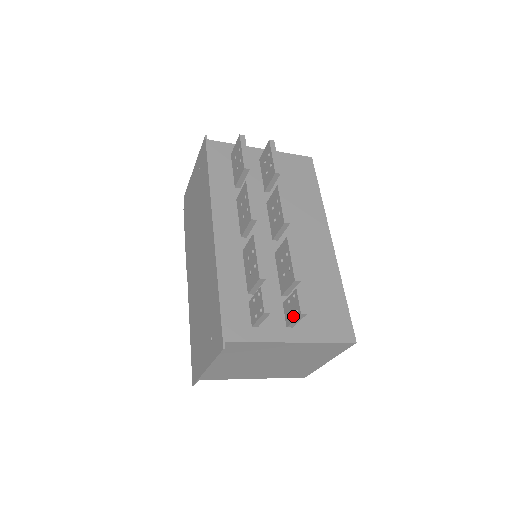
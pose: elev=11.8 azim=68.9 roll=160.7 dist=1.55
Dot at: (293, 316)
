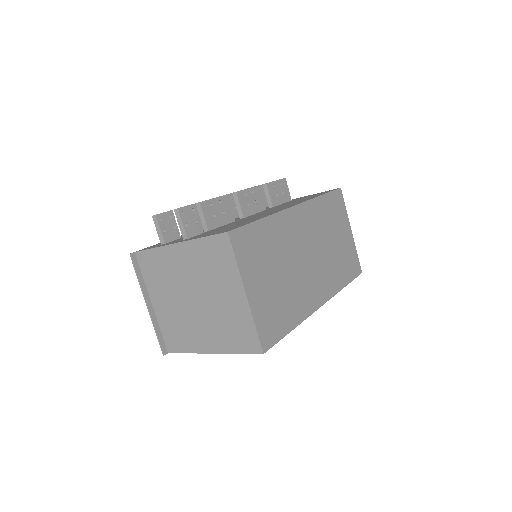
Dot at: (181, 223)
